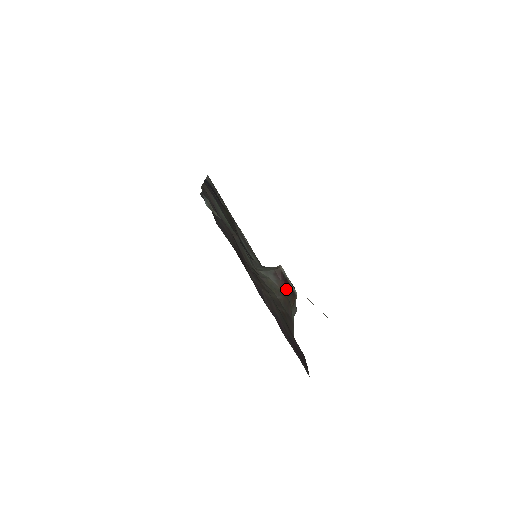
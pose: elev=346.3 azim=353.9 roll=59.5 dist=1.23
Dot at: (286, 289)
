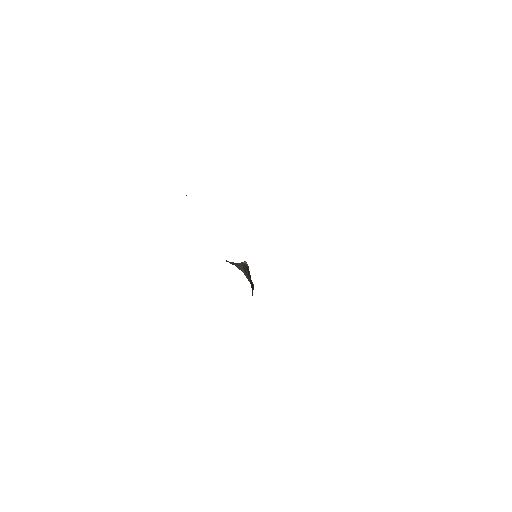
Dot at: (251, 283)
